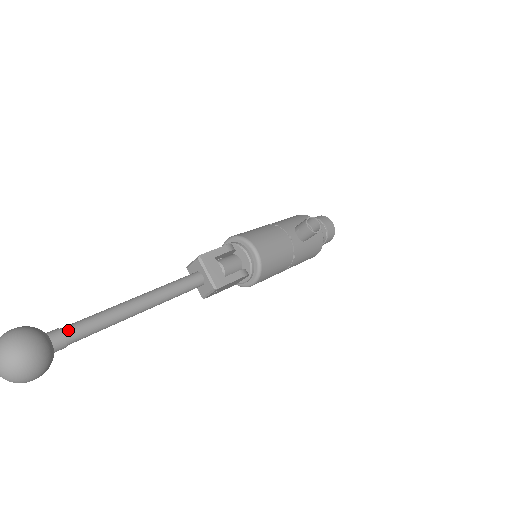
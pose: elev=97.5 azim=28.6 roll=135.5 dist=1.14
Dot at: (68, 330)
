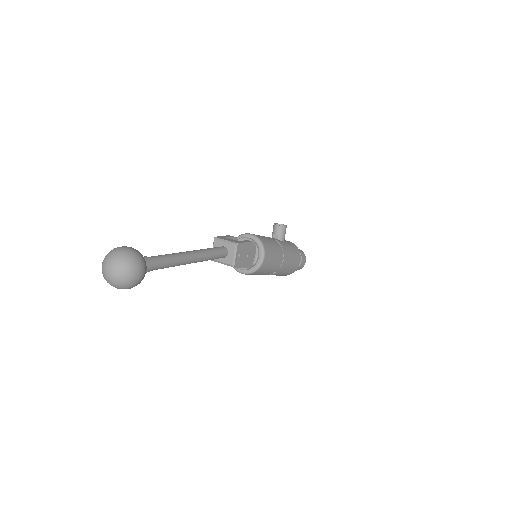
Dot at: (148, 257)
